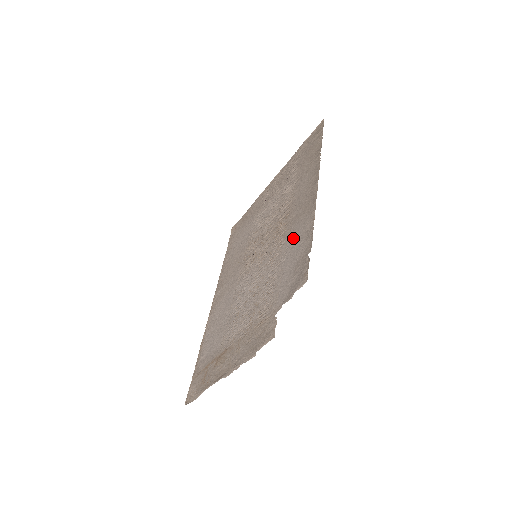
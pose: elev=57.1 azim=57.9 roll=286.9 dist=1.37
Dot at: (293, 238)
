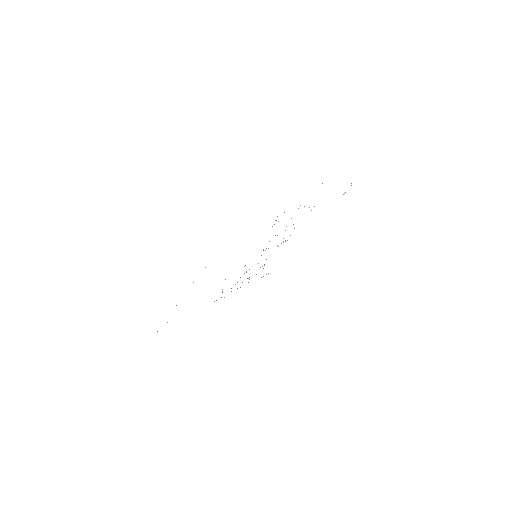
Dot at: occluded
